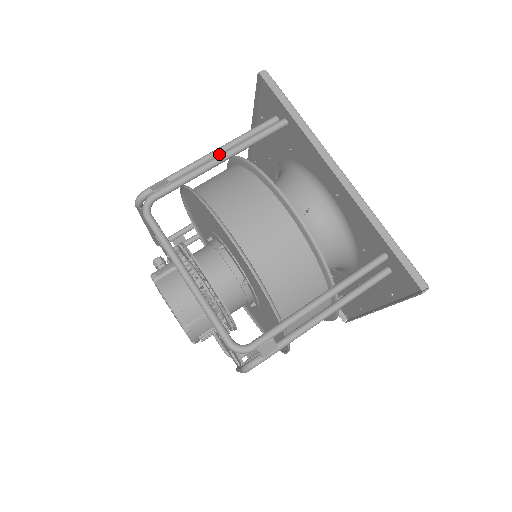
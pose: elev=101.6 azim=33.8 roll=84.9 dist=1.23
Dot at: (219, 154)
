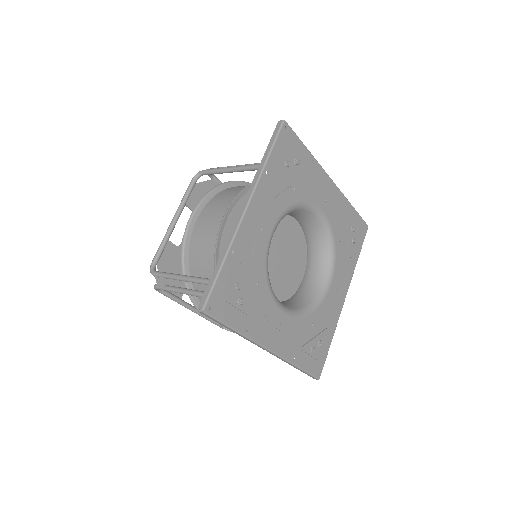
Dot at: occluded
